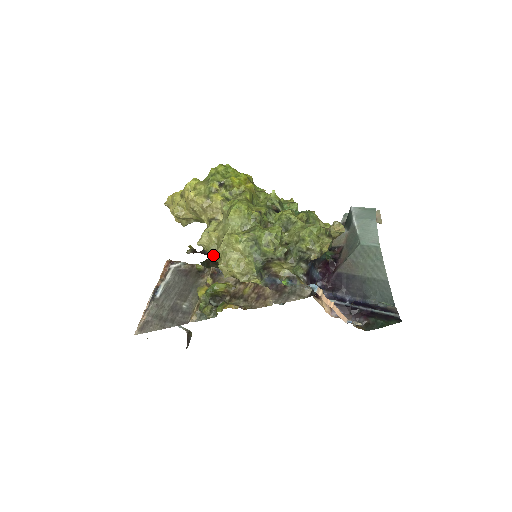
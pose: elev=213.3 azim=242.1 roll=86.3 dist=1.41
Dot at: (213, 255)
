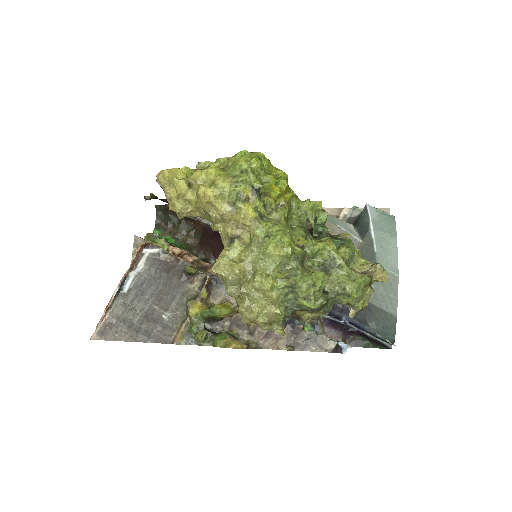
Dot at: (230, 289)
